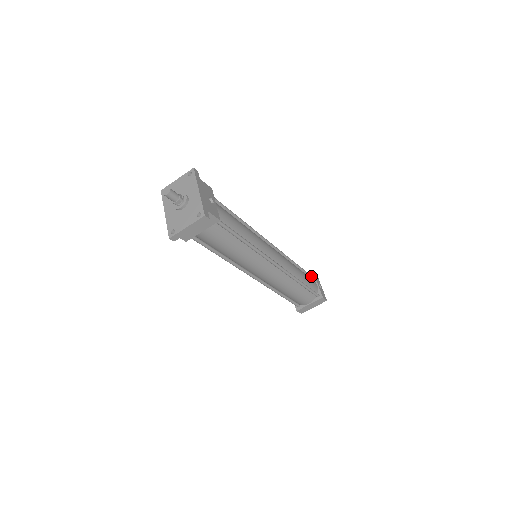
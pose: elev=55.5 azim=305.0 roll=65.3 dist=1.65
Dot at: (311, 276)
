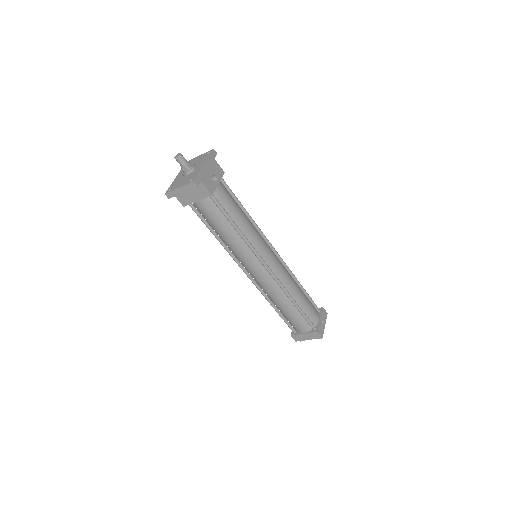
Dot at: (318, 309)
